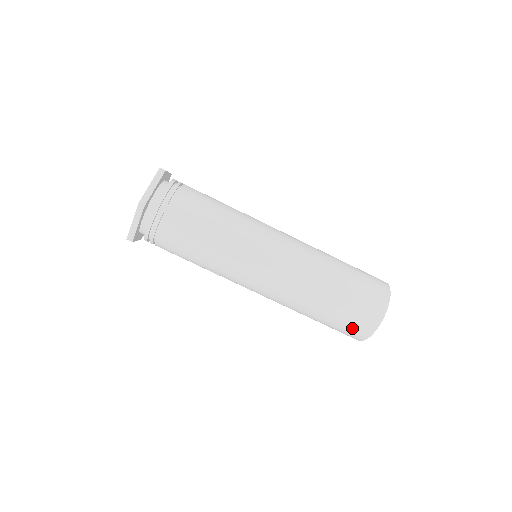
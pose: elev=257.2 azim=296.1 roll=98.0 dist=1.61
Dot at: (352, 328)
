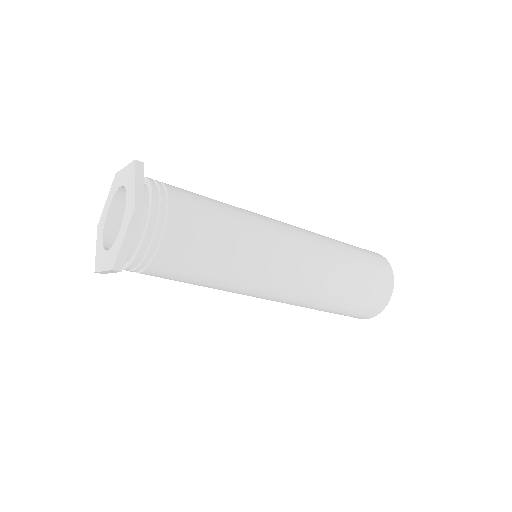
Dot at: occluded
